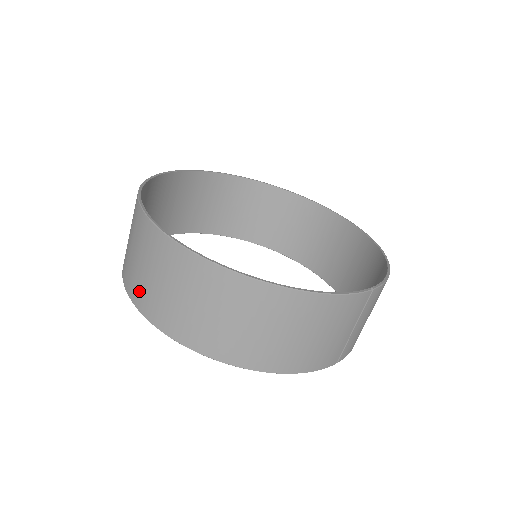
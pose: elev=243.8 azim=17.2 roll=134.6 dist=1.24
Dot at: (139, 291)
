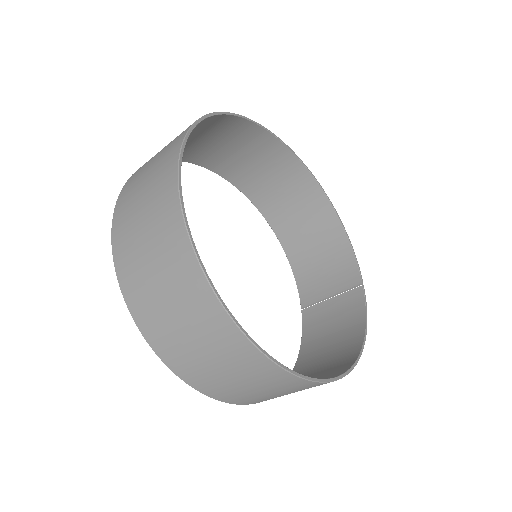
Dot at: (231, 396)
